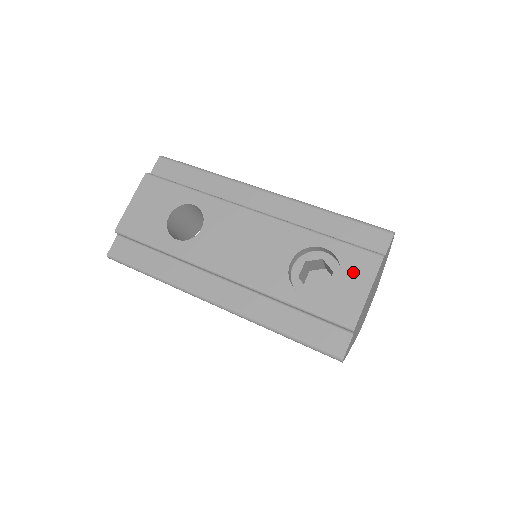
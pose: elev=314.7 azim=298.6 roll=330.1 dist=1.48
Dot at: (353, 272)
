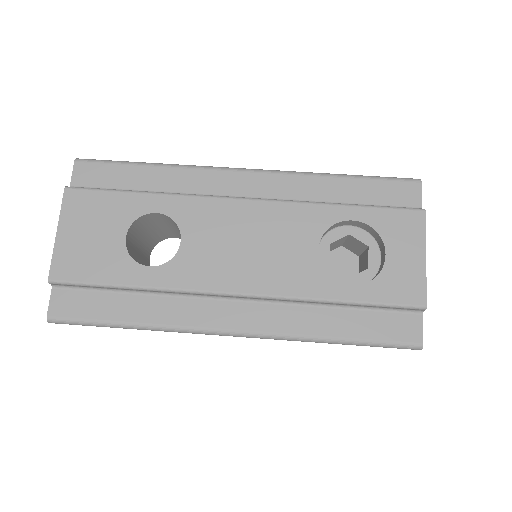
Dot at: (398, 239)
